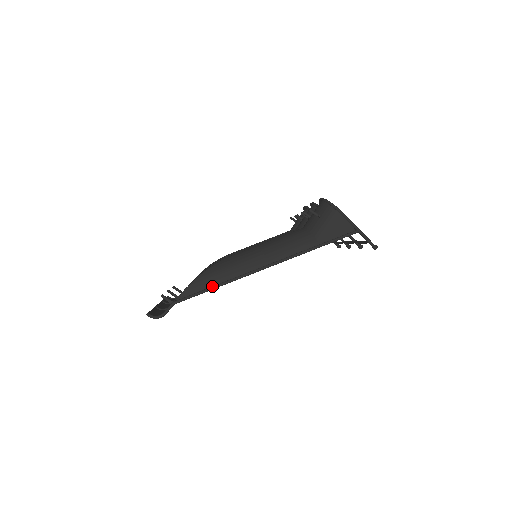
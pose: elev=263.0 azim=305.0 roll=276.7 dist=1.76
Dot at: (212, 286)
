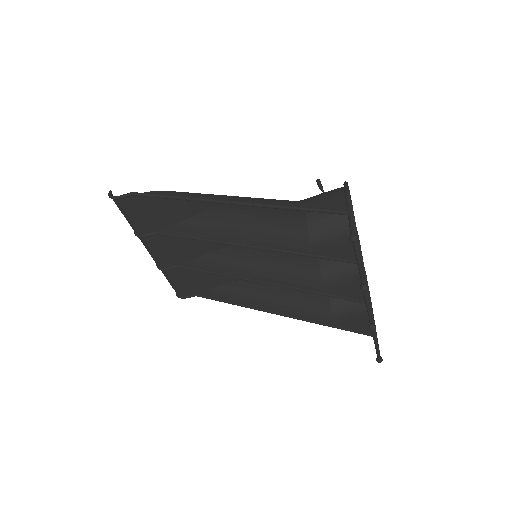
Dot at: (169, 195)
